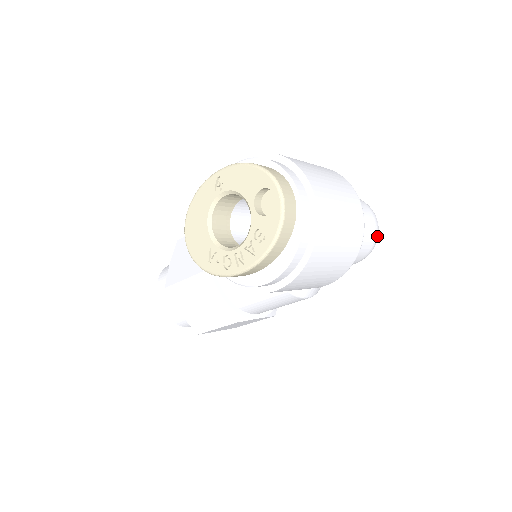
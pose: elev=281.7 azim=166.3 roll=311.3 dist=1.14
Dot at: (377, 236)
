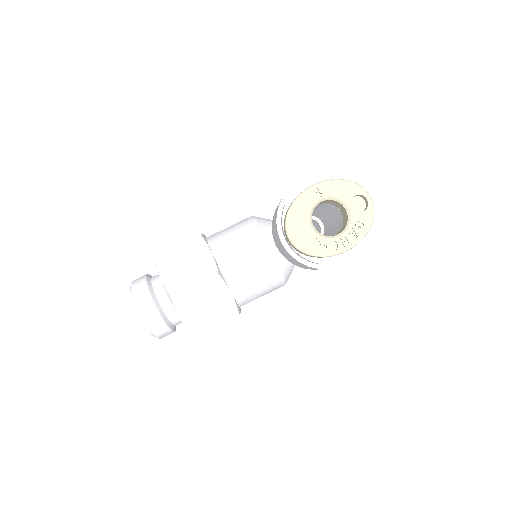
Dot at: occluded
